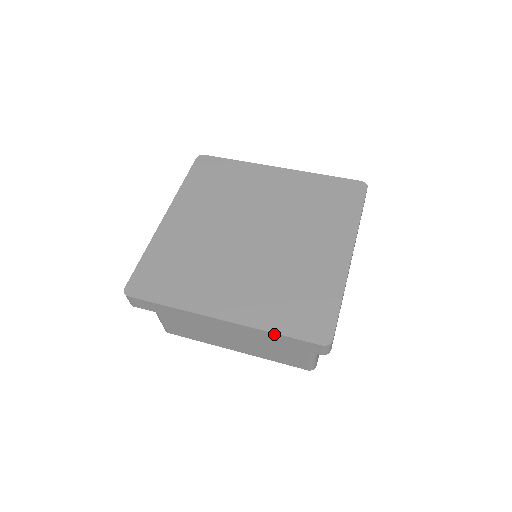
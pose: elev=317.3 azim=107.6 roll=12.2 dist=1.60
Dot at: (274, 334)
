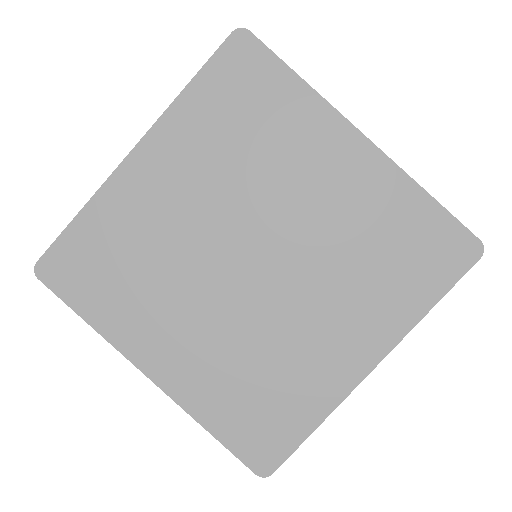
Dot at: (206, 428)
